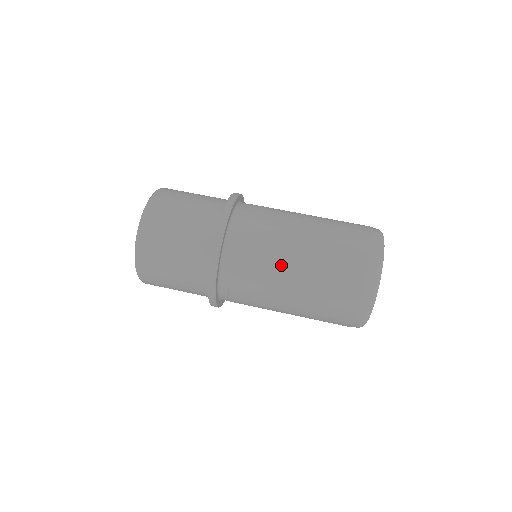
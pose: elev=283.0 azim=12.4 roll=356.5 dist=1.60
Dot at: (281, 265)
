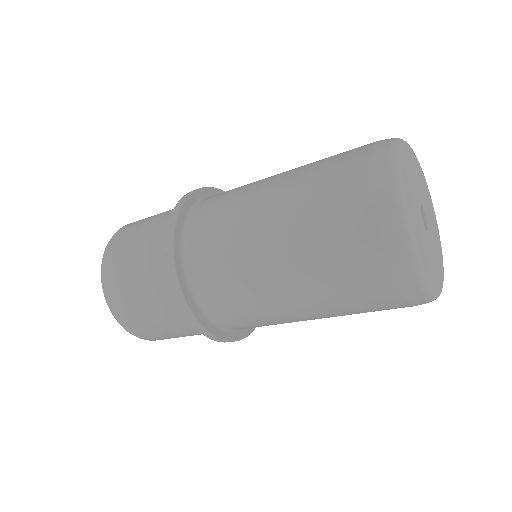
Dot at: (255, 257)
